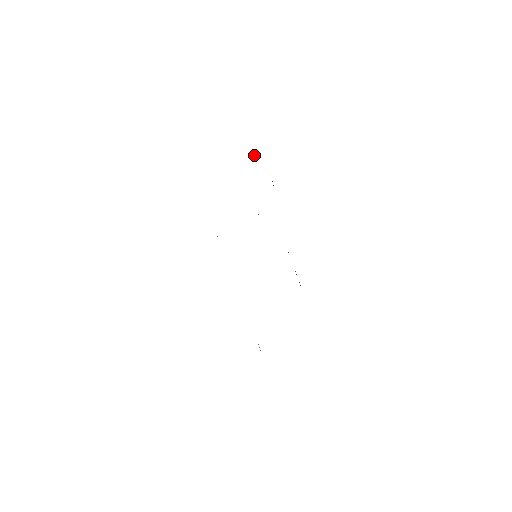
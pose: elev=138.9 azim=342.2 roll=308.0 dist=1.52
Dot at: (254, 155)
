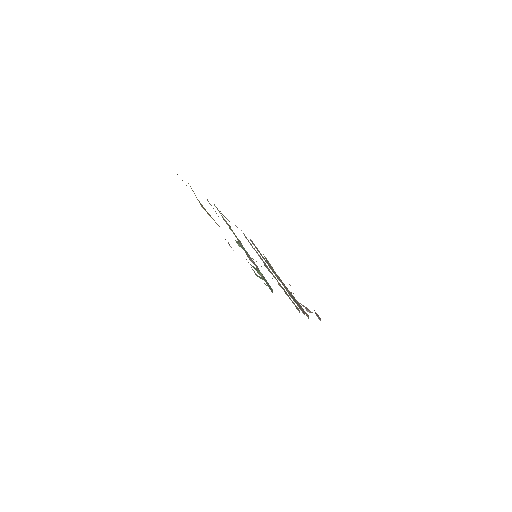
Dot at: occluded
